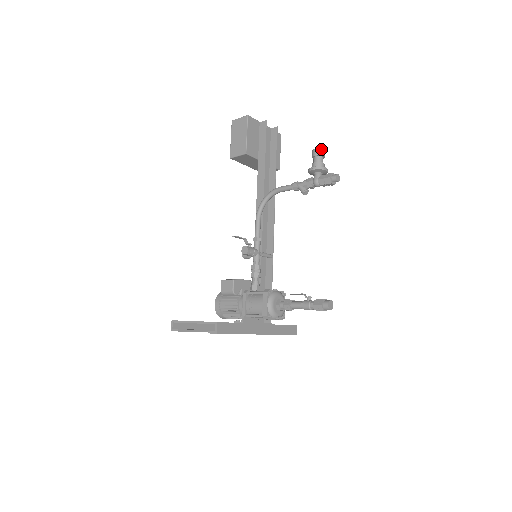
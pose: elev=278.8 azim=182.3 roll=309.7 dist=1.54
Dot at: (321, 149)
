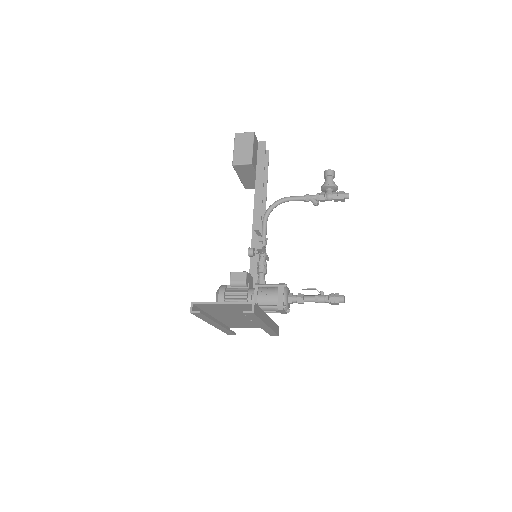
Dot at: (333, 171)
